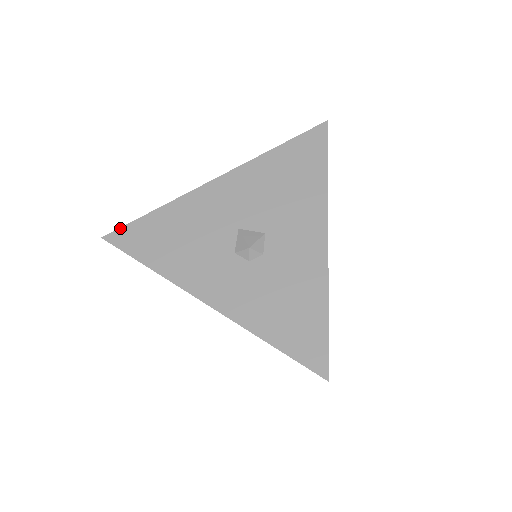
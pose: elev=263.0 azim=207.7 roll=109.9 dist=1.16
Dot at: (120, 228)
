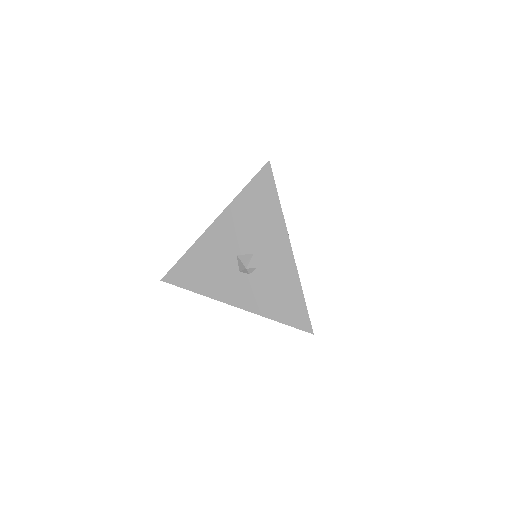
Dot at: (168, 272)
